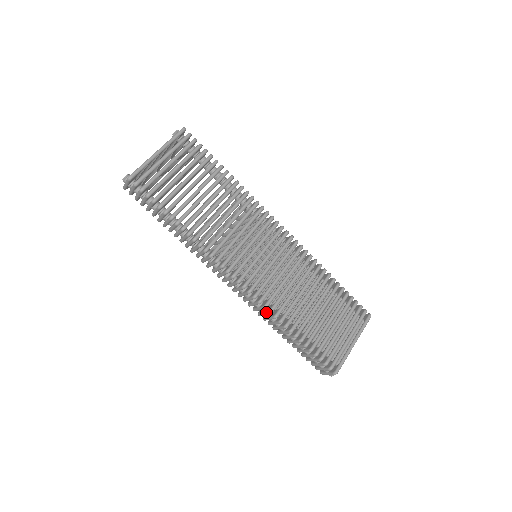
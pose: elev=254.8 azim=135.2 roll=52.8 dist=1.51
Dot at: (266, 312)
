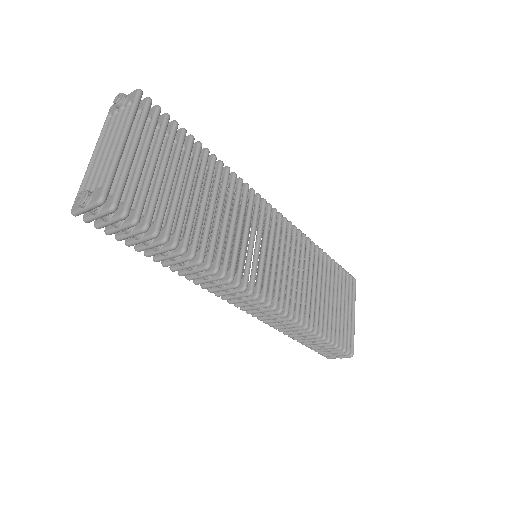
Dot at: (289, 323)
